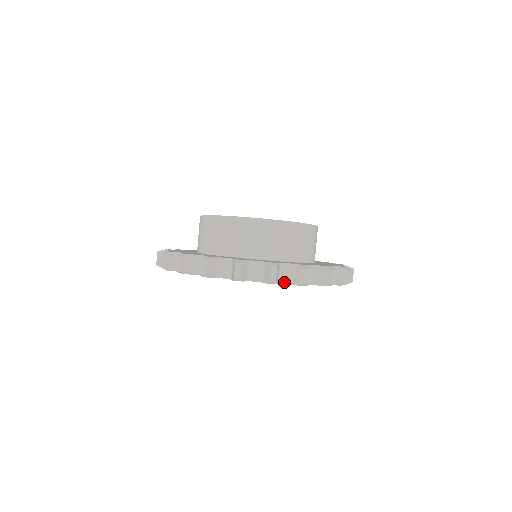
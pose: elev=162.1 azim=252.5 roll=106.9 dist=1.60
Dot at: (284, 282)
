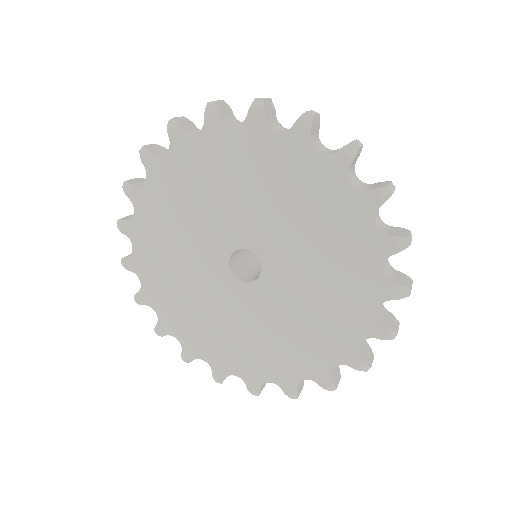
Dot at: (277, 131)
